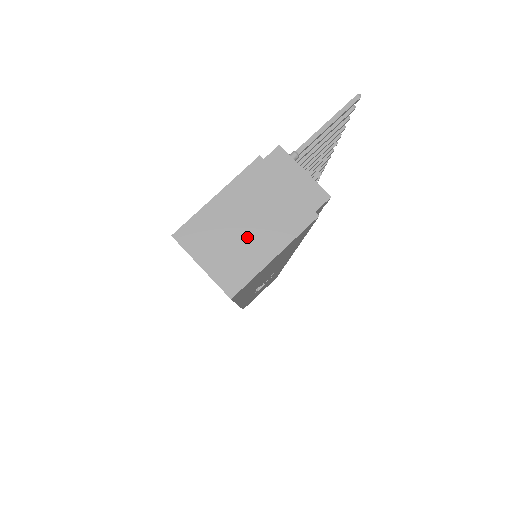
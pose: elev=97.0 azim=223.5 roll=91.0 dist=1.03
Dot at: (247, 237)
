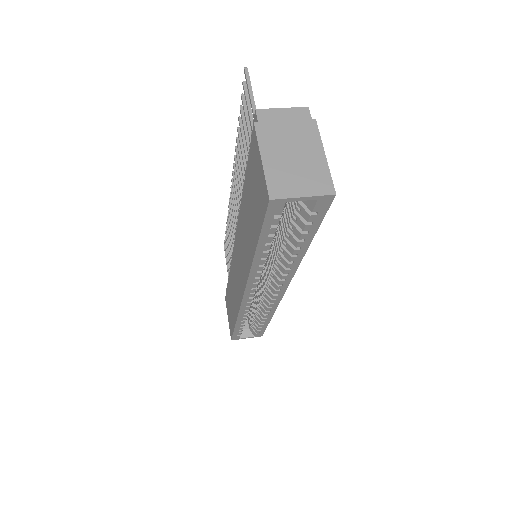
Dot at: (302, 161)
